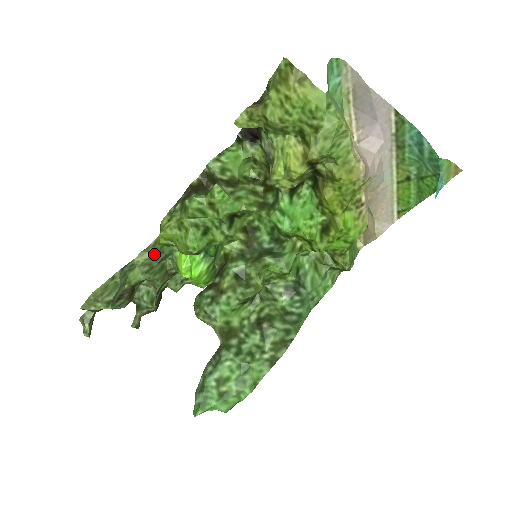
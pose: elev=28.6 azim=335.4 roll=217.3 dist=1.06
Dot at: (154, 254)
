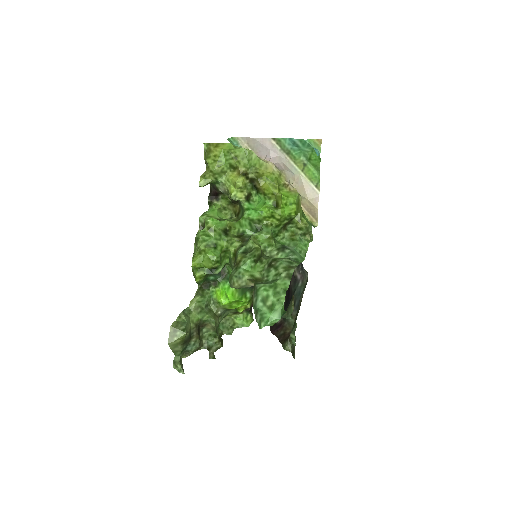
Dot at: (199, 298)
